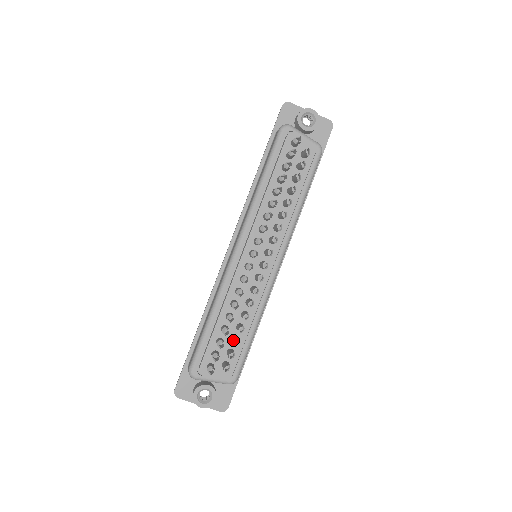
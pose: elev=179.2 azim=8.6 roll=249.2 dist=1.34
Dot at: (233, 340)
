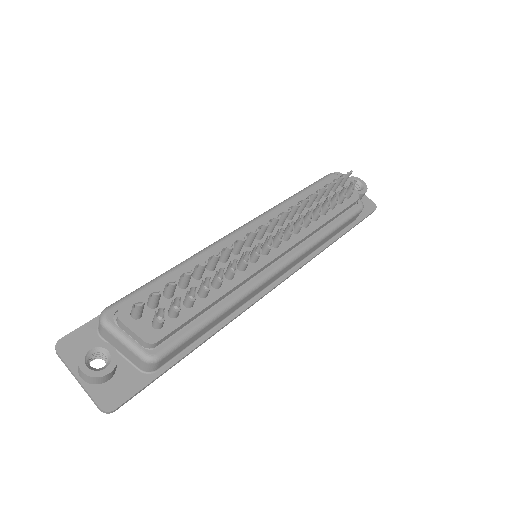
Dot at: (189, 289)
